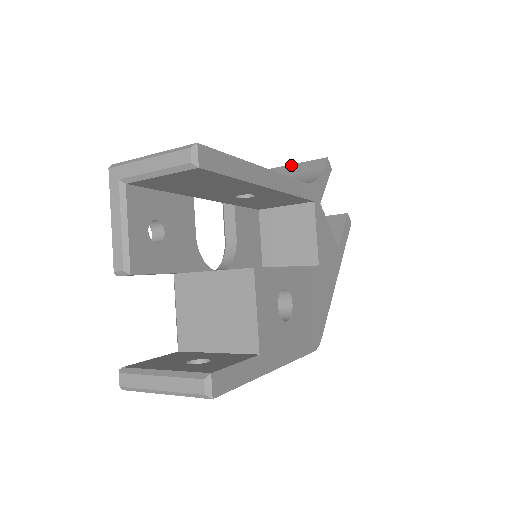
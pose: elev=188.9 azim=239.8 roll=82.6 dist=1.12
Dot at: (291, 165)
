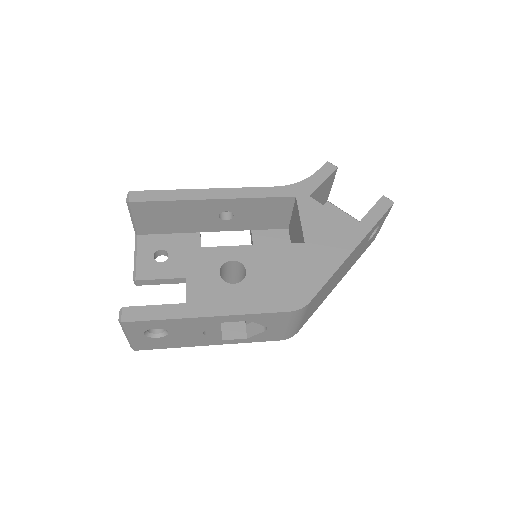
Dot at: occluded
